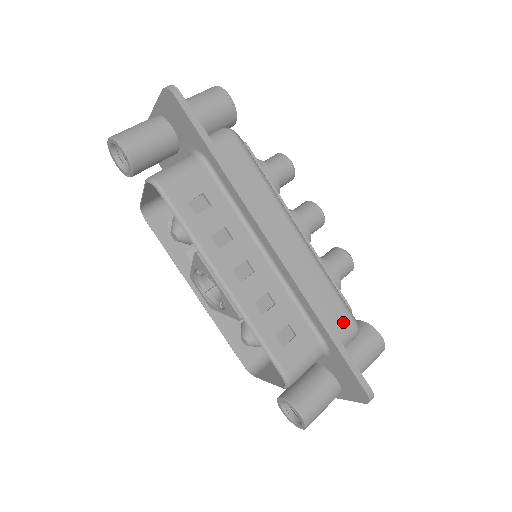
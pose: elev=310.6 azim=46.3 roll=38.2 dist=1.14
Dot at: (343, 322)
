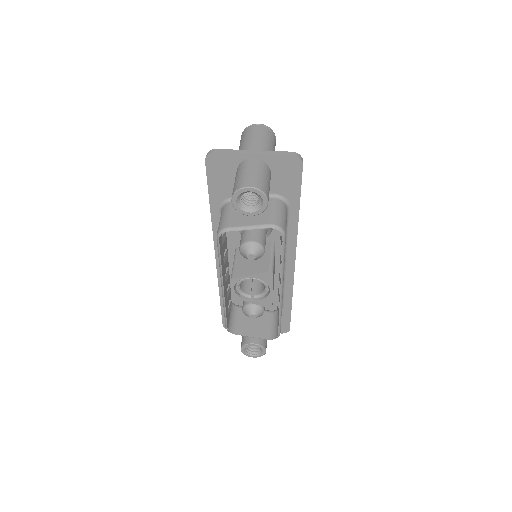
Dot at: occluded
